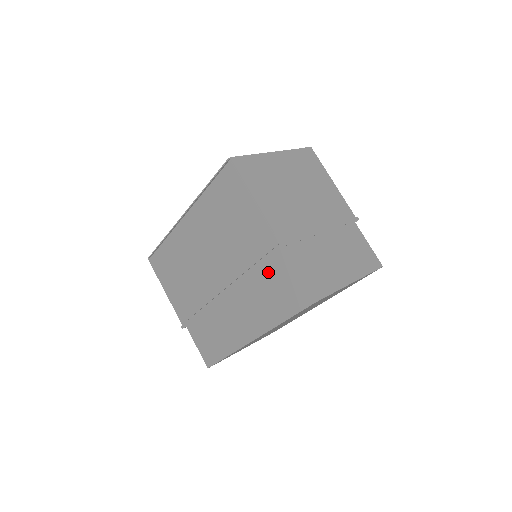
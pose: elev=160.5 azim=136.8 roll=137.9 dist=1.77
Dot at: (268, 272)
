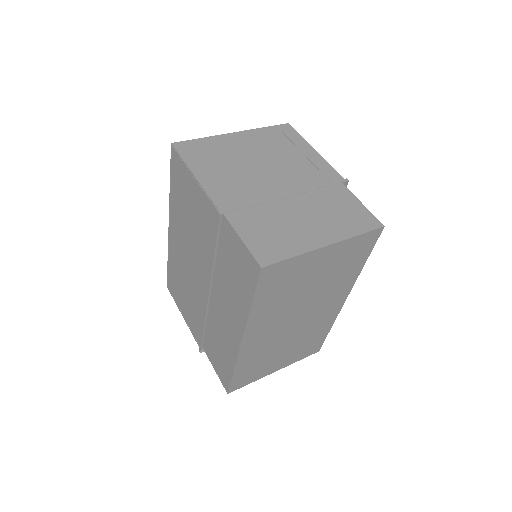
Dot at: (225, 253)
